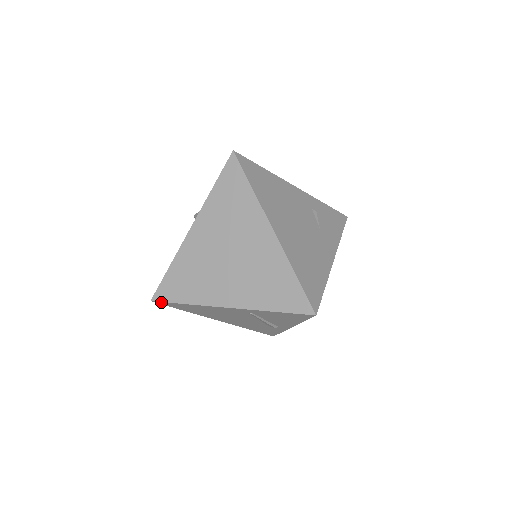
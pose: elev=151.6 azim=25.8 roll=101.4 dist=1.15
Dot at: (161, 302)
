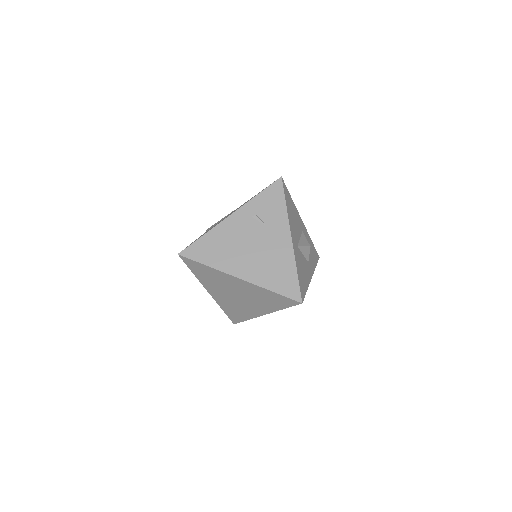
Dot at: (238, 322)
